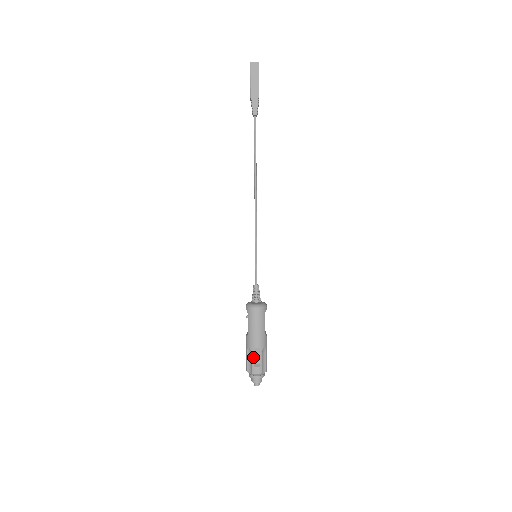
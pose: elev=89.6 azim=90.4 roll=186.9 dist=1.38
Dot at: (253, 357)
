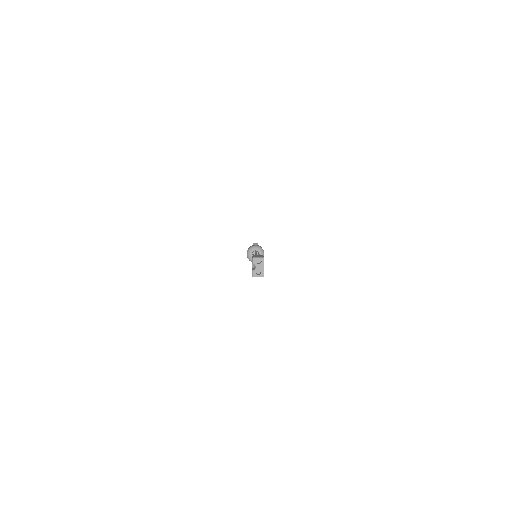
Dot at: occluded
